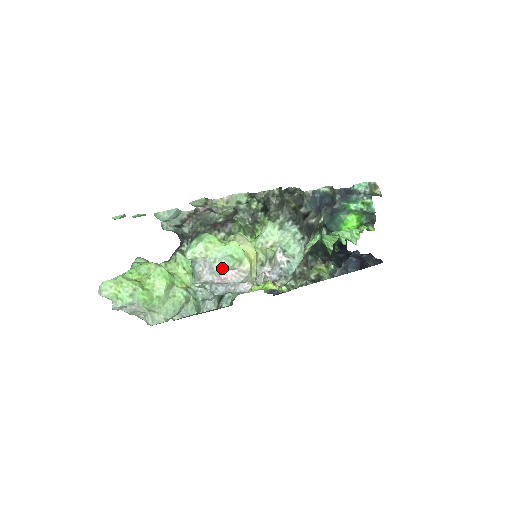
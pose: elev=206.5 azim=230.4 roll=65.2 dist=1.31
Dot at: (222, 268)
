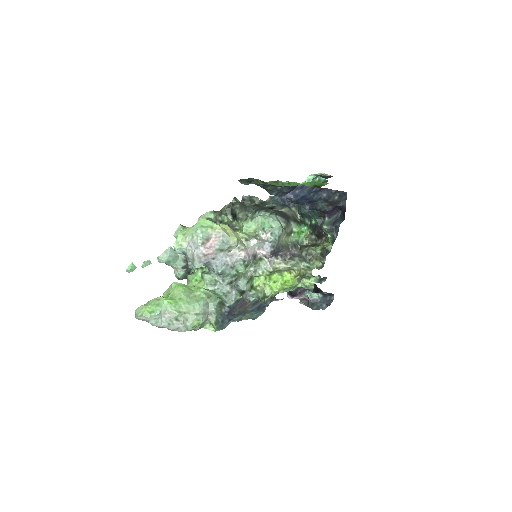
Dot at: (199, 236)
